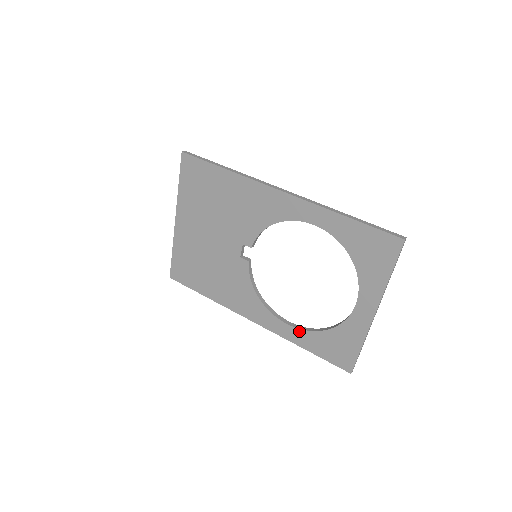
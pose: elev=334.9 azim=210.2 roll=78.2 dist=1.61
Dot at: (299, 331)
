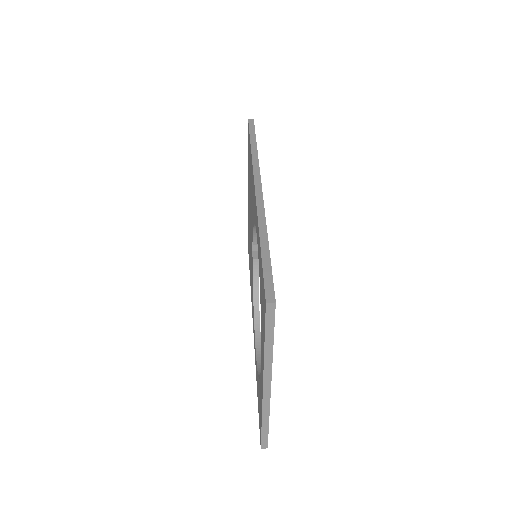
Dot at: (256, 363)
